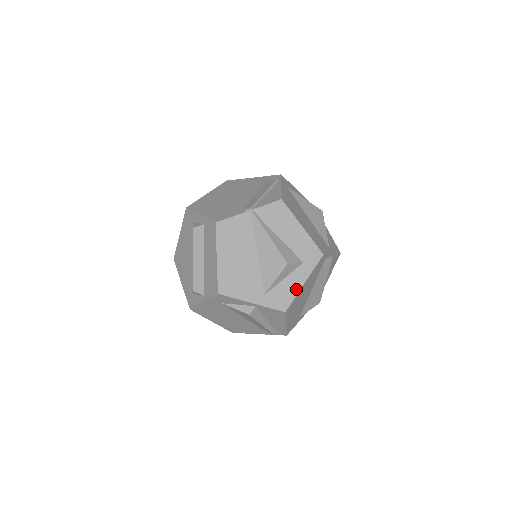
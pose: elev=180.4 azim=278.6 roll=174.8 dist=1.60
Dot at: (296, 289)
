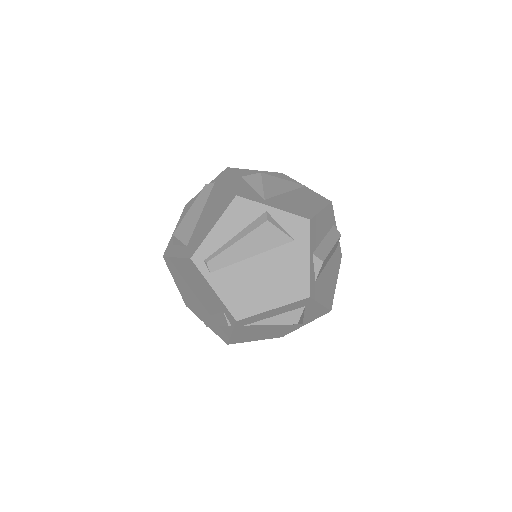
Dot at: occluded
